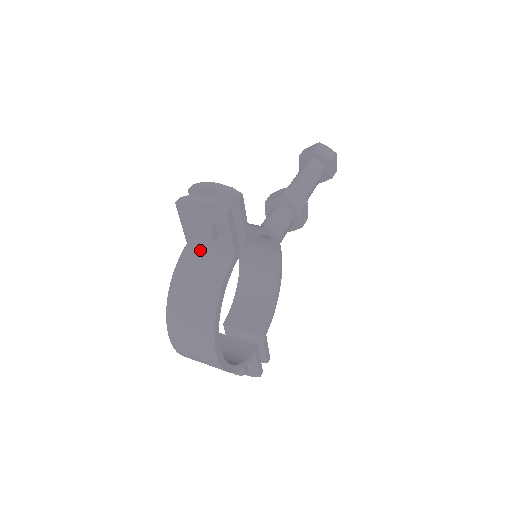
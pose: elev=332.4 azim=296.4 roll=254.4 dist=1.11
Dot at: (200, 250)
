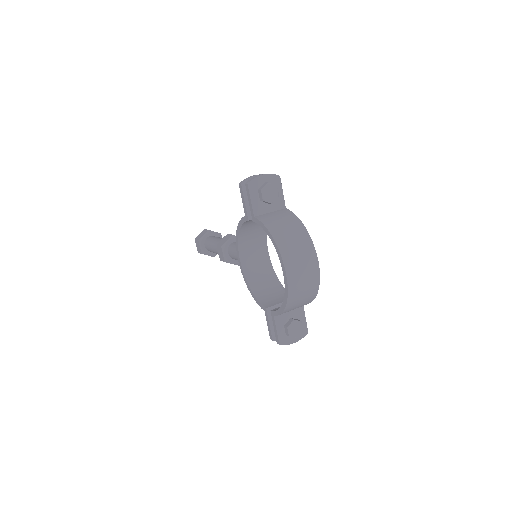
Dot at: (266, 214)
